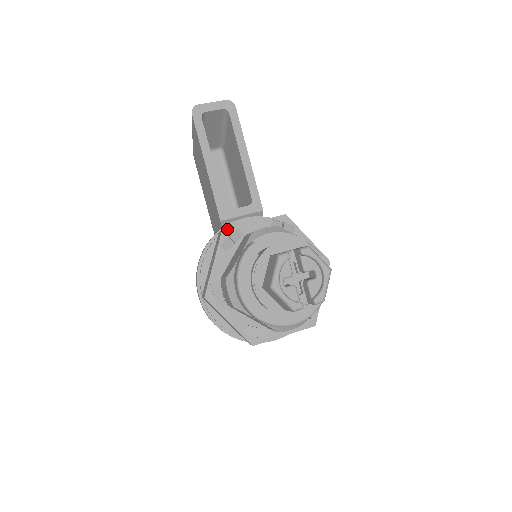
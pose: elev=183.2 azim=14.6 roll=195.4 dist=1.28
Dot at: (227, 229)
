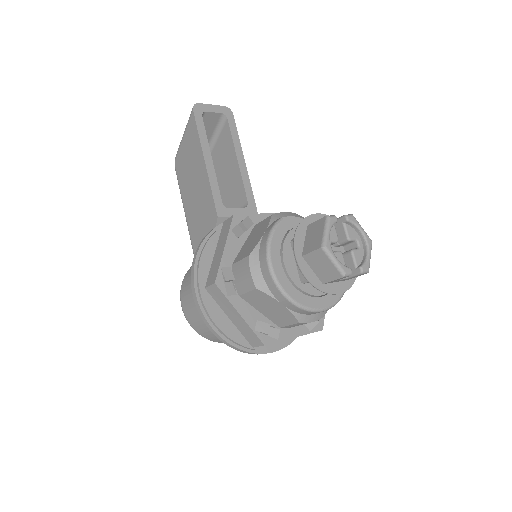
Dot at: (238, 215)
